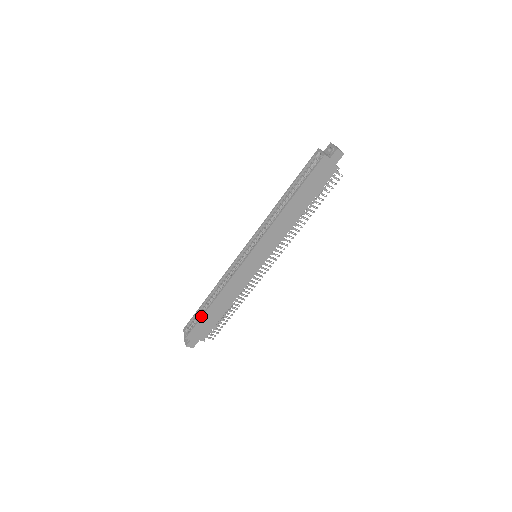
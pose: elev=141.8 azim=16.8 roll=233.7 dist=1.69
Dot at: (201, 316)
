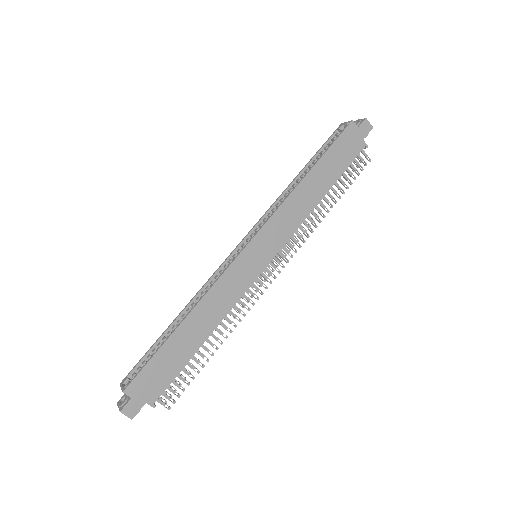
Dot at: occluded
